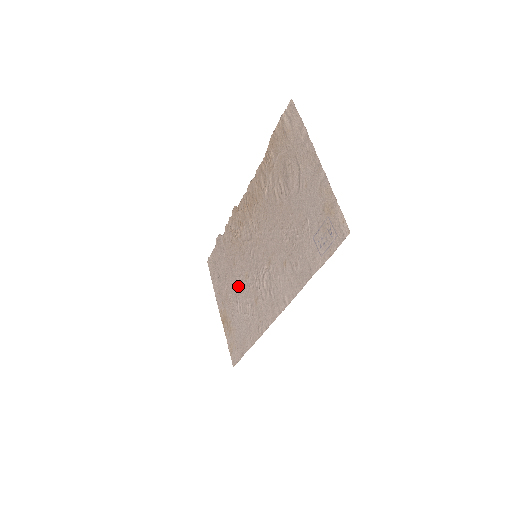
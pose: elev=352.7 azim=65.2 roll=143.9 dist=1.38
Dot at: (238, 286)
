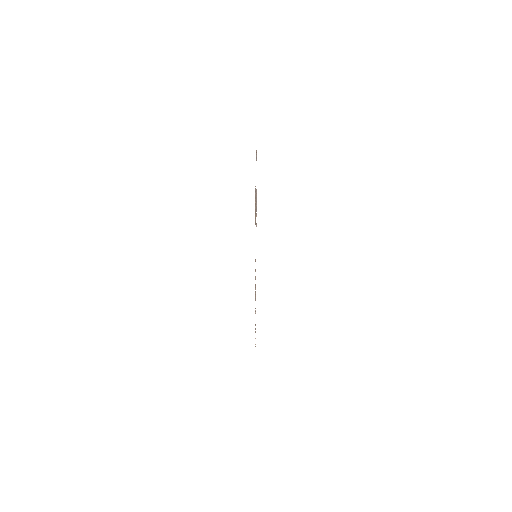
Dot at: occluded
